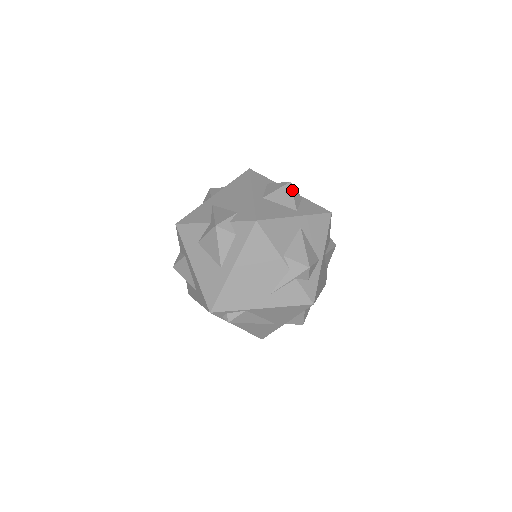
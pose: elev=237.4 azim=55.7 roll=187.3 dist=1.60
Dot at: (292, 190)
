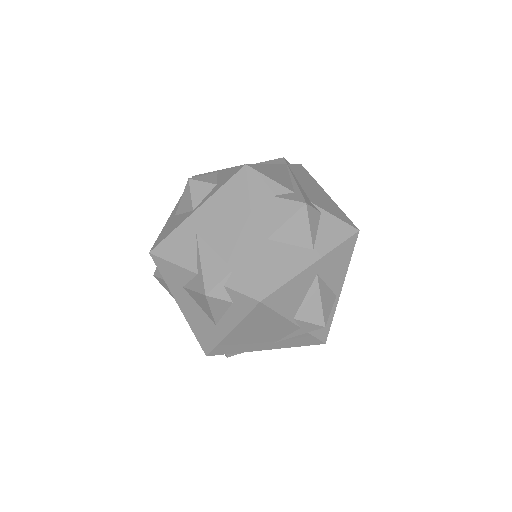
Dot at: (308, 217)
